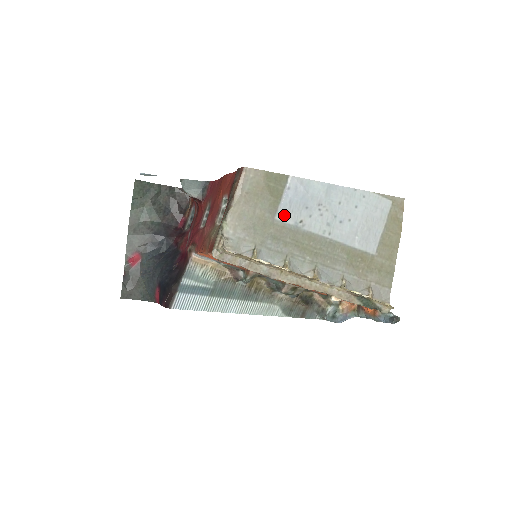
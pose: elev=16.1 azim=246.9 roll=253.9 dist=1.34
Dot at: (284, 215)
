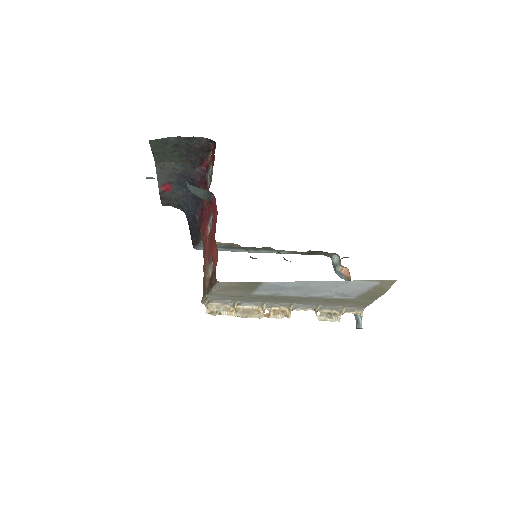
Dot at: (261, 292)
